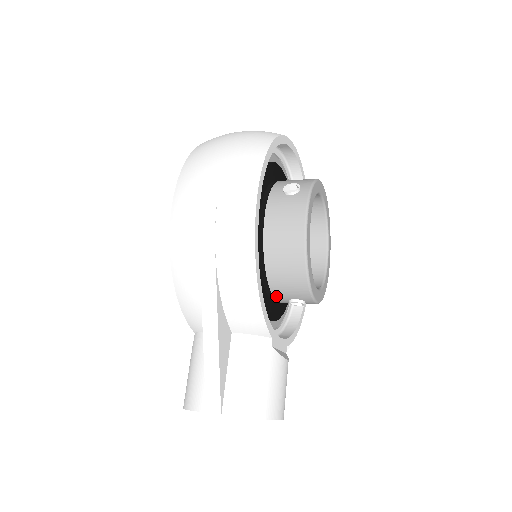
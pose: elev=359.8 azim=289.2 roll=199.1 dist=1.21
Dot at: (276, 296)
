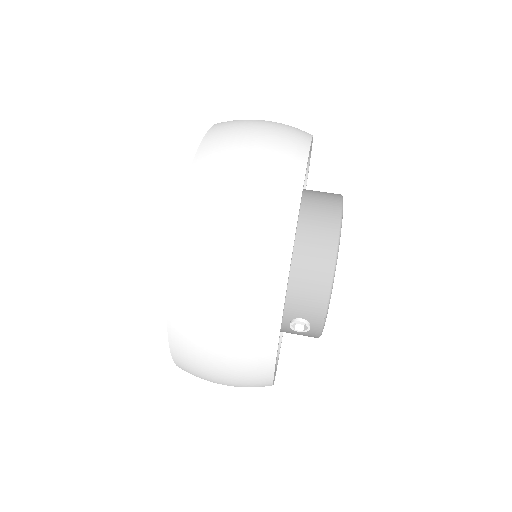
Dot at: occluded
